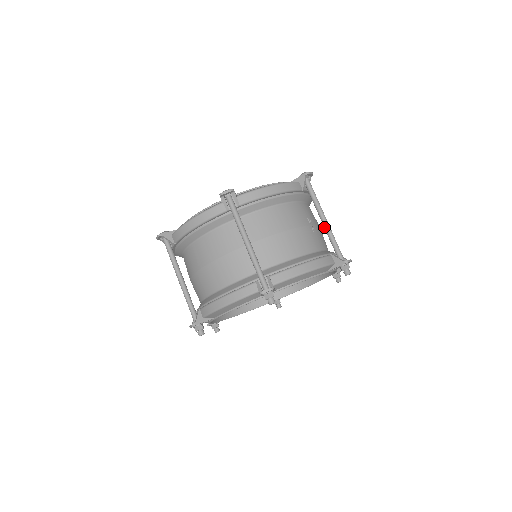
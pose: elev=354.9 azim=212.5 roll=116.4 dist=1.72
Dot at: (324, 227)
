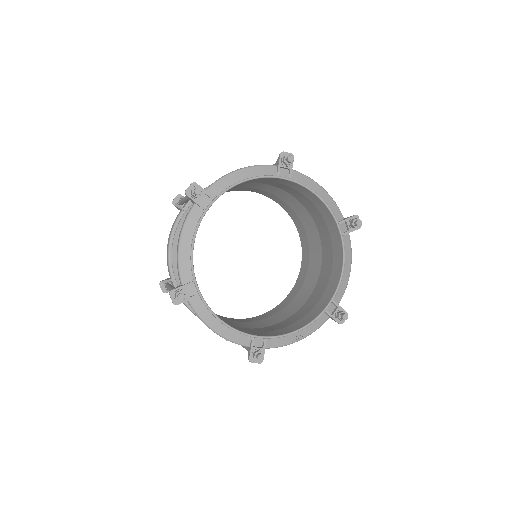
Dot at: occluded
